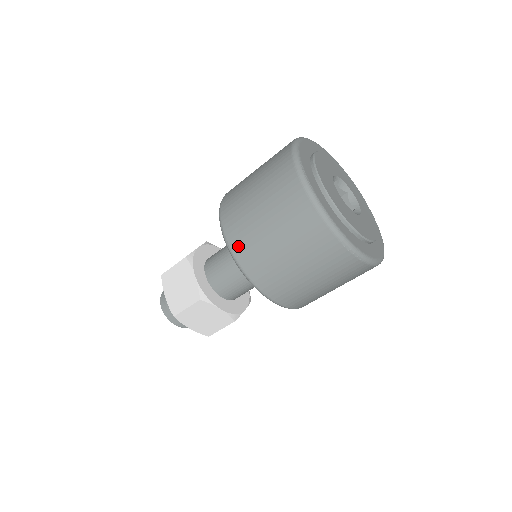
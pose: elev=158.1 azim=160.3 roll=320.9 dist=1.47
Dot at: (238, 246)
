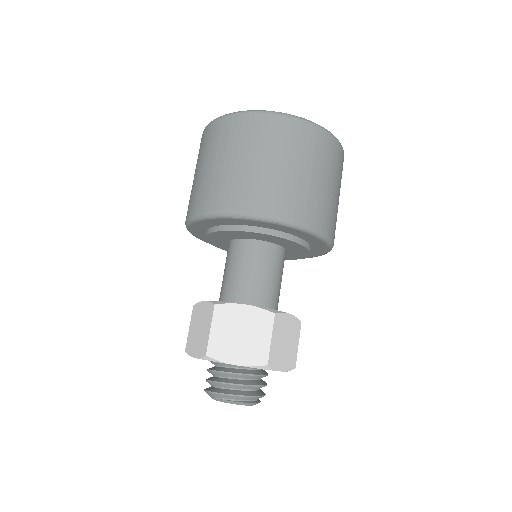
Dot at: (198, 204)
